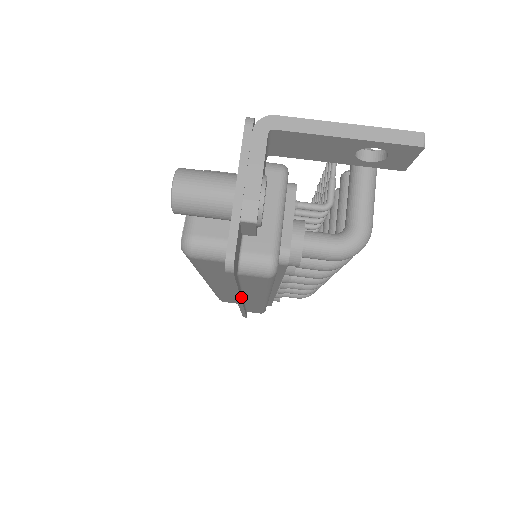
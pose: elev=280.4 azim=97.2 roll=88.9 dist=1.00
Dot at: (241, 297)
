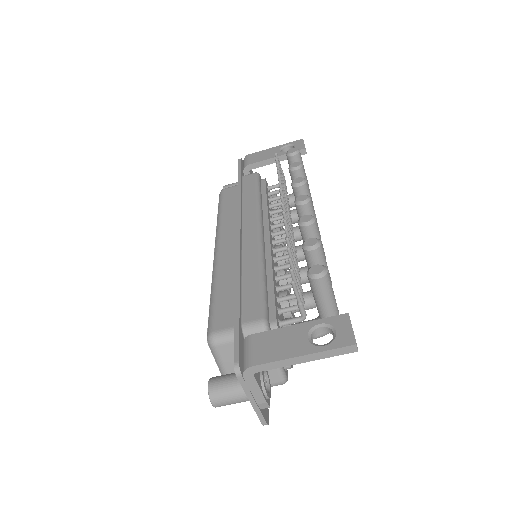
Dot at: occluded
